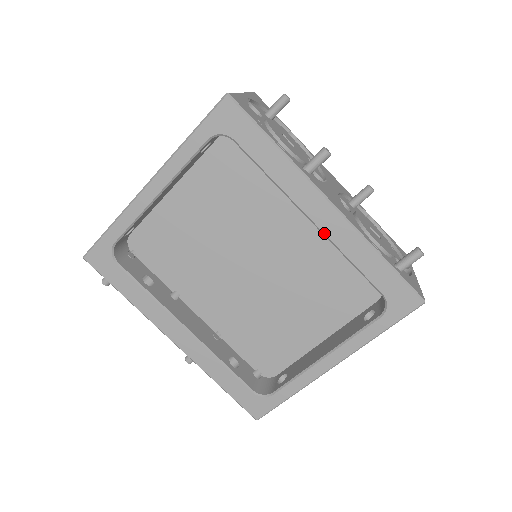
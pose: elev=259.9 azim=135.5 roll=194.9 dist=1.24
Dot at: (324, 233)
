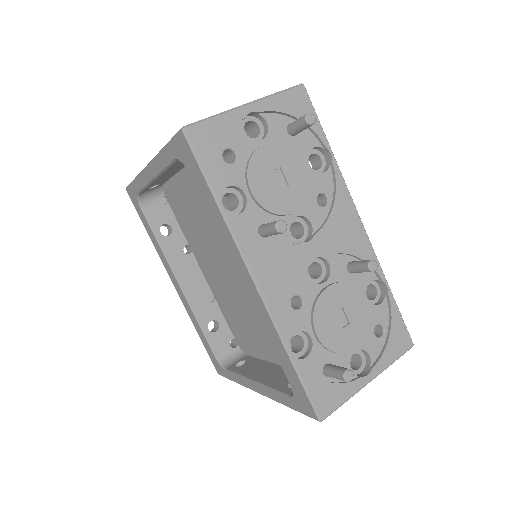
Dot at: (251, 302)
